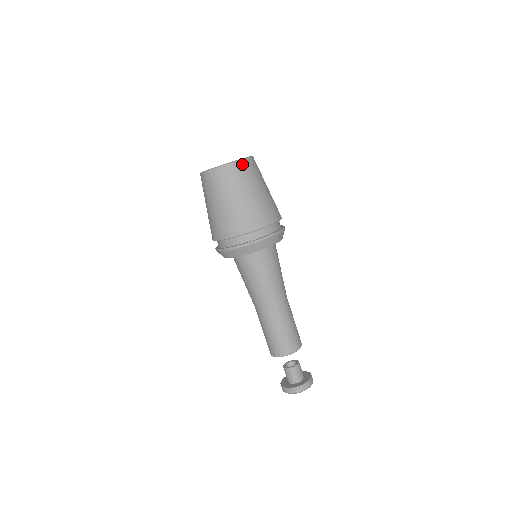
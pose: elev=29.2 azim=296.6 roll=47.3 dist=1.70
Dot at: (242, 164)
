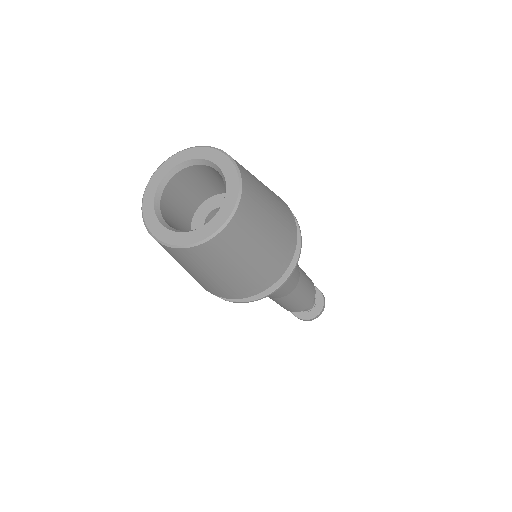
Dot at: (231, 228)
